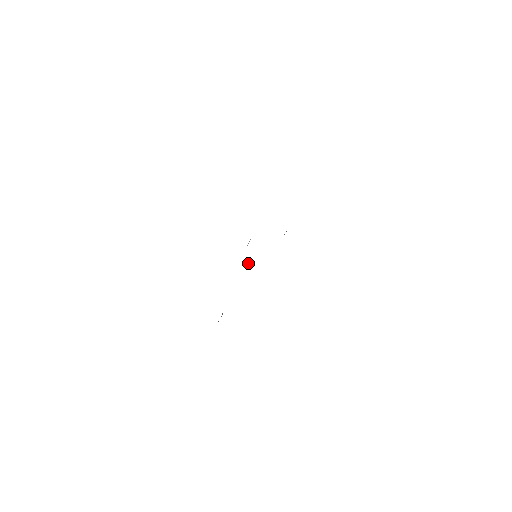
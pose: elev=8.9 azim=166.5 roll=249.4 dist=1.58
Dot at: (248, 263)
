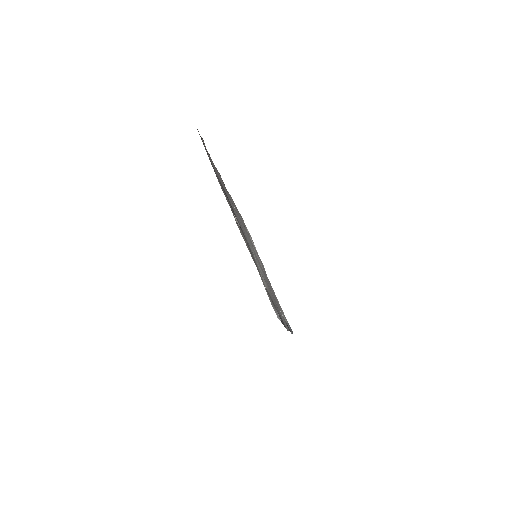
Dot at: (261, 266)
